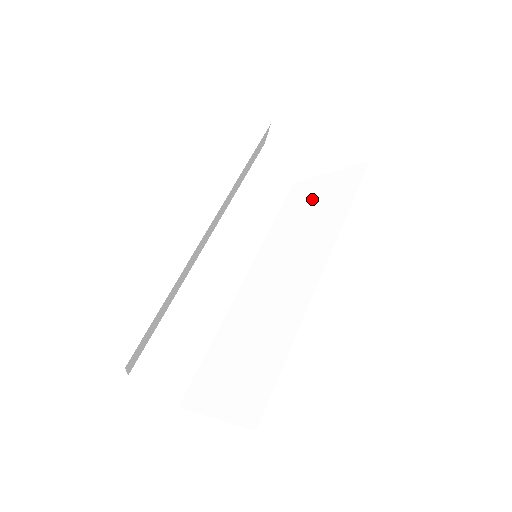
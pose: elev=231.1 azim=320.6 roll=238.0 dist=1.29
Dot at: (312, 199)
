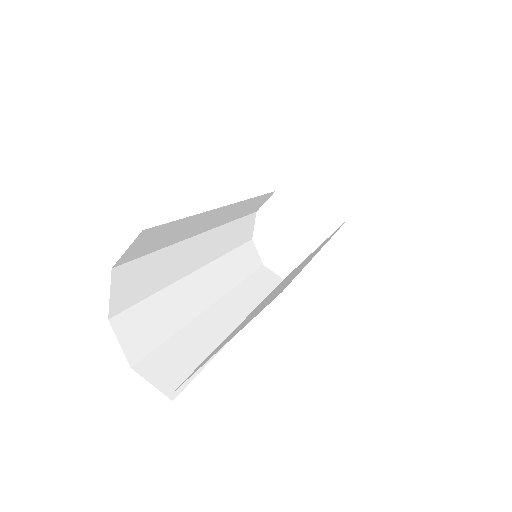
Dot at: occluded
